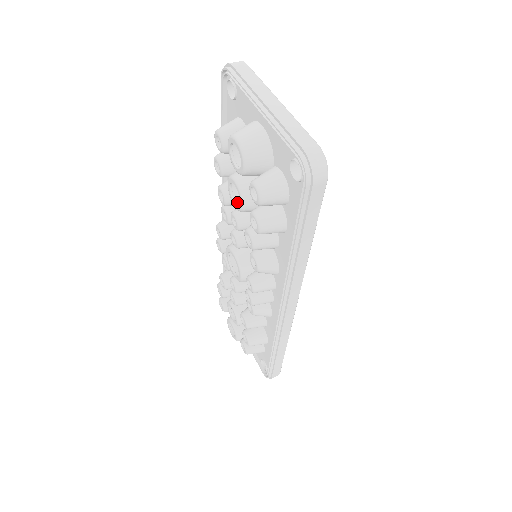
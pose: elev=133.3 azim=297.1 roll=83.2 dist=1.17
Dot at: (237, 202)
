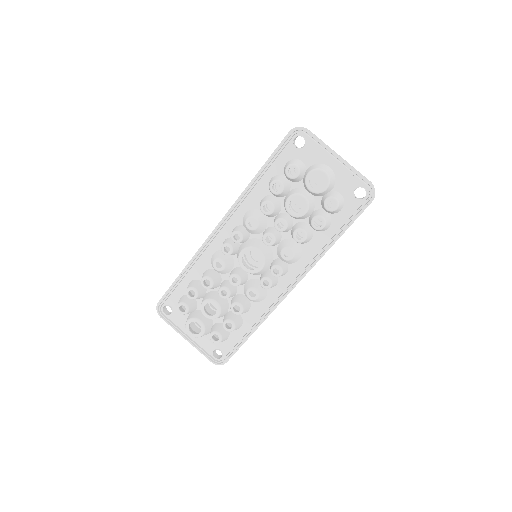
Dot at: (289, 212)
